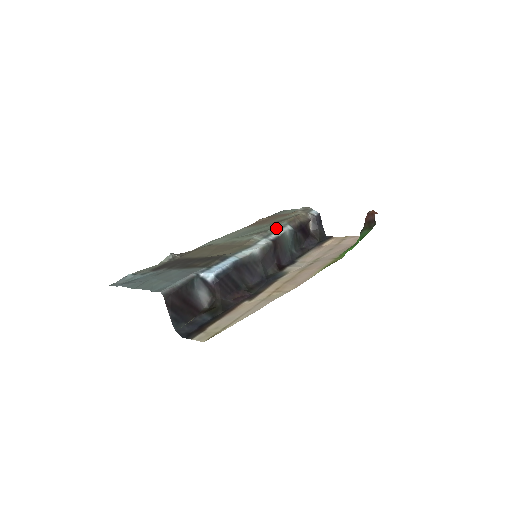
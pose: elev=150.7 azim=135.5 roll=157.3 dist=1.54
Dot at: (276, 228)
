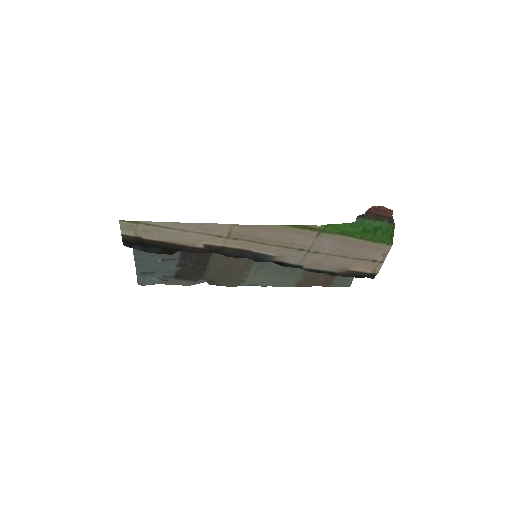
Dot at: occluded
